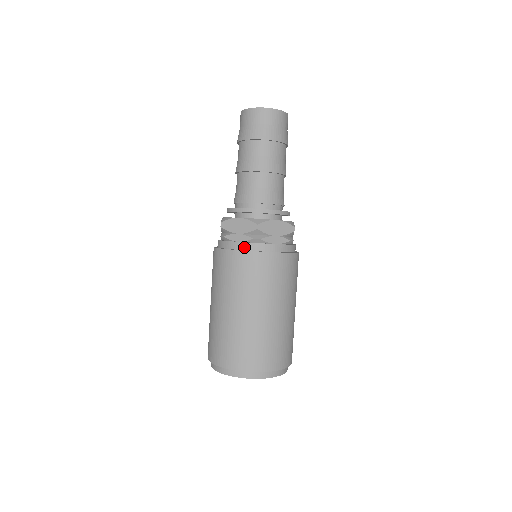
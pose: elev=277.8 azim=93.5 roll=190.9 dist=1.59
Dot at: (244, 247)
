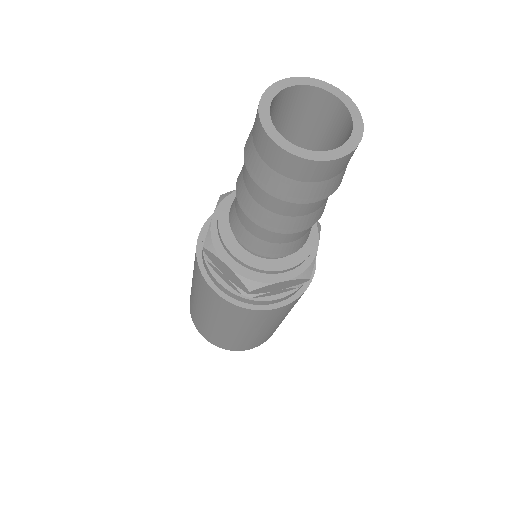
Dot at: (229, 294)
